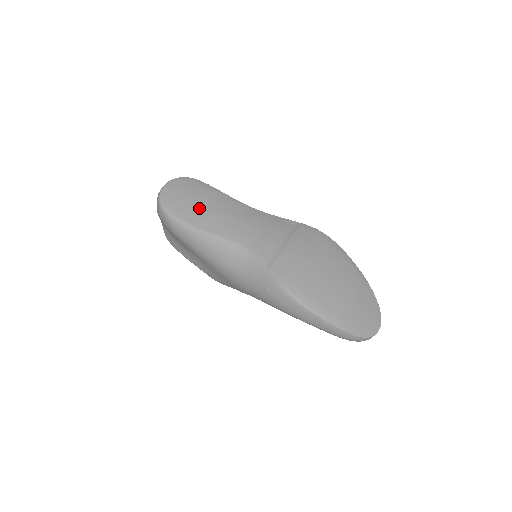
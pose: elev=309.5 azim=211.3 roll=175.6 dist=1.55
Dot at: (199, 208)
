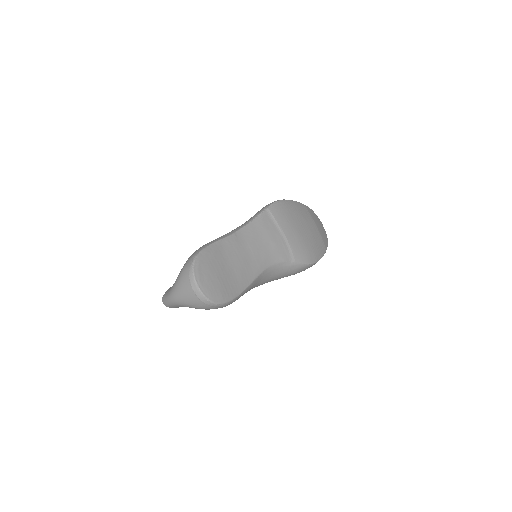
Dot at: (231, 274)
